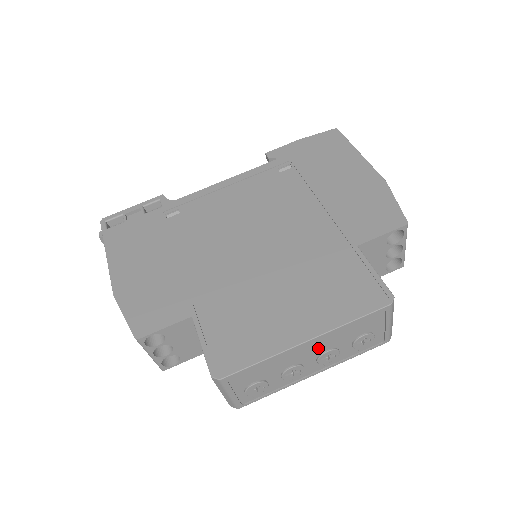
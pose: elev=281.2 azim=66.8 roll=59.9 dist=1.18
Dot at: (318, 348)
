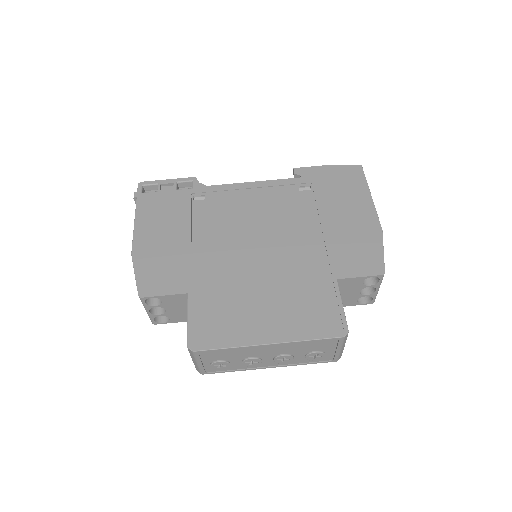
Dot at: (277, 351)
